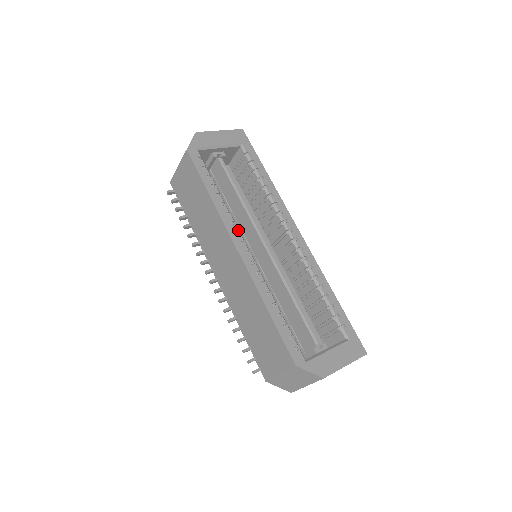
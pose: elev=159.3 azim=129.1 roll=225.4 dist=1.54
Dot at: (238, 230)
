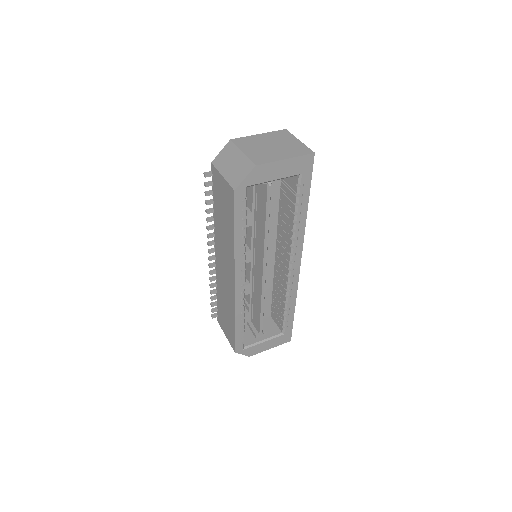
Dot at: (244, 268)
